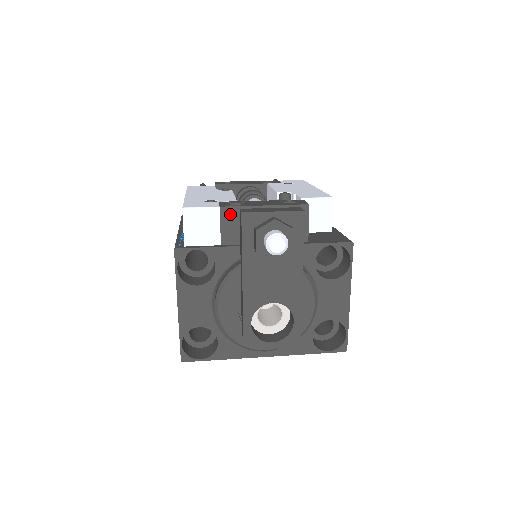
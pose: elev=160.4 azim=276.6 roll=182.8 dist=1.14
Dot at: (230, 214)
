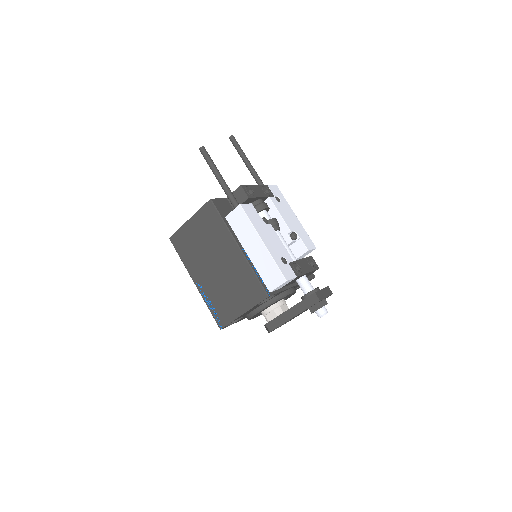
Dot at: occluded
